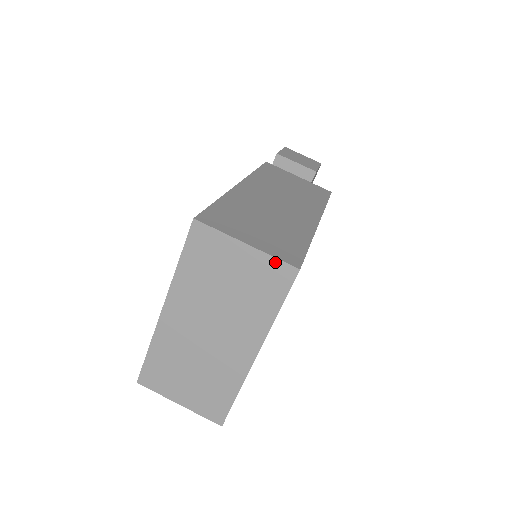
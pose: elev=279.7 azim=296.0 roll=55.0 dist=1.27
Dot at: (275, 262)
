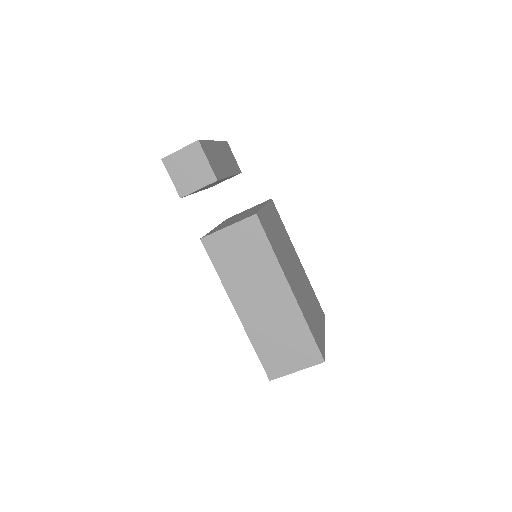
Dot at: (313, 365)
